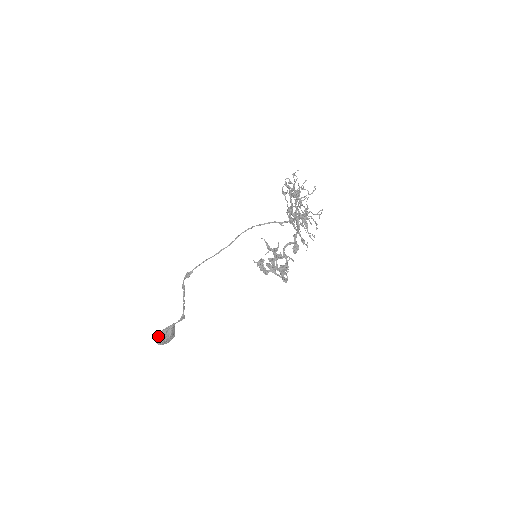
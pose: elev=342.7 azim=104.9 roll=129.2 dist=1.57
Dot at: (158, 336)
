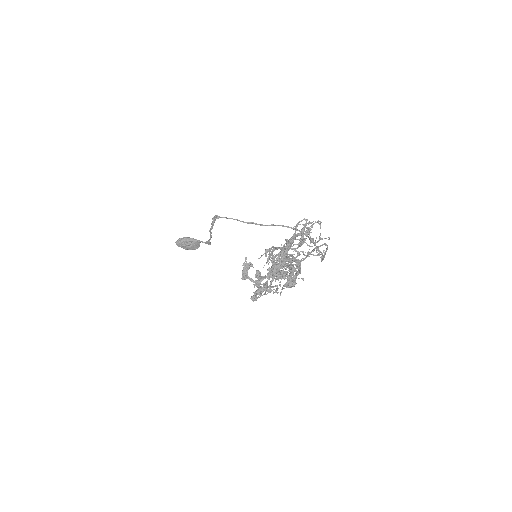
Dot at: (181, 238)
